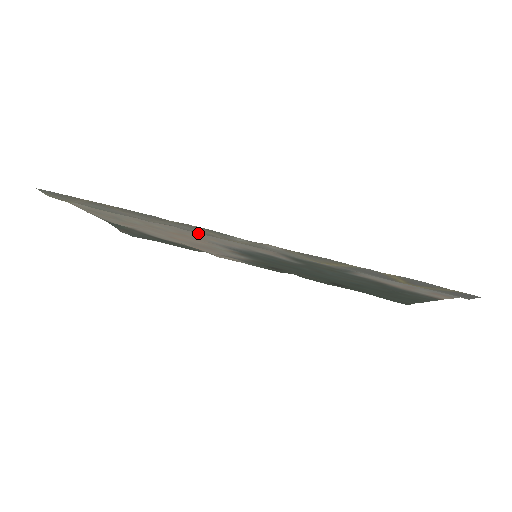
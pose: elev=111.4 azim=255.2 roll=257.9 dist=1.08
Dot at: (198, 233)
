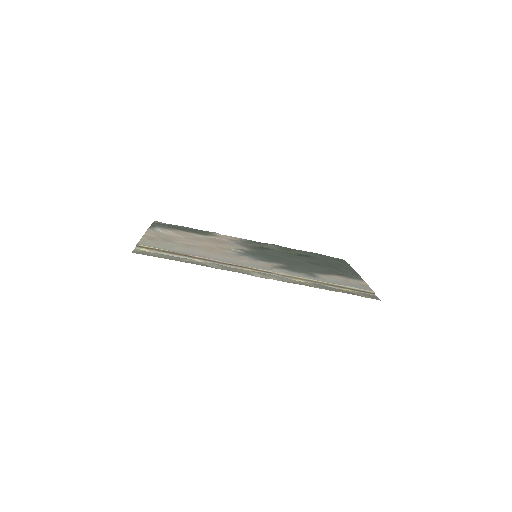
Dot at: (225, 259)
